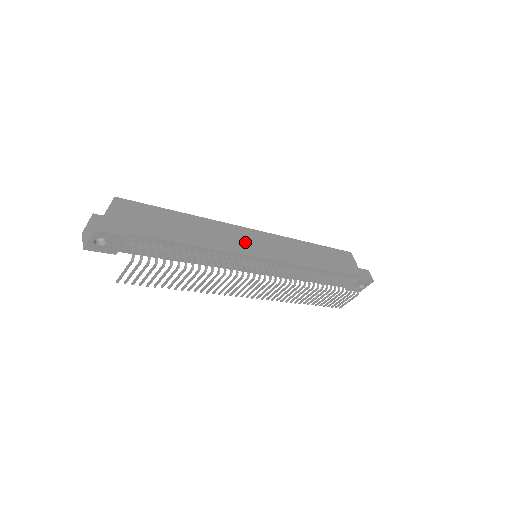
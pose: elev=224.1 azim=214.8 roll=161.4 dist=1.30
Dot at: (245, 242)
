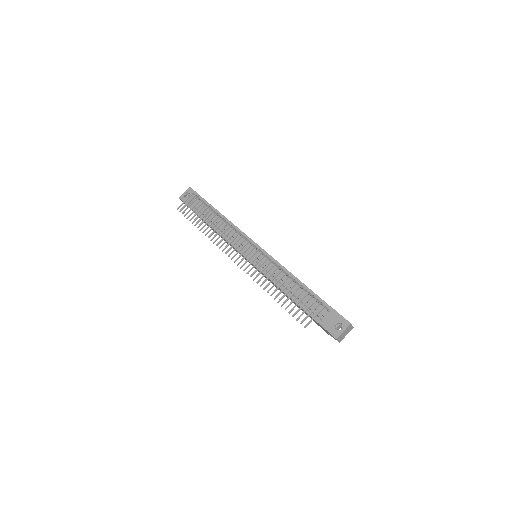
Dot at: occluded
